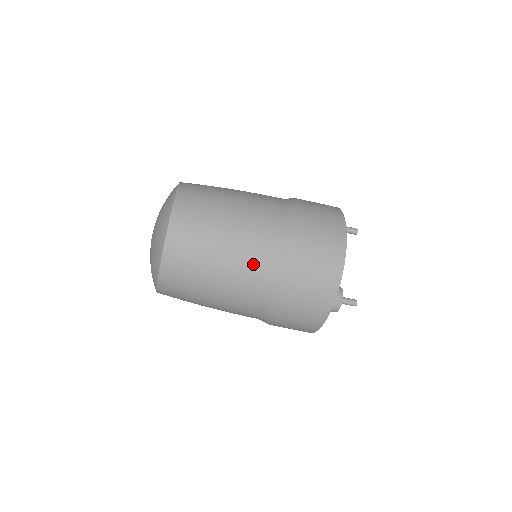
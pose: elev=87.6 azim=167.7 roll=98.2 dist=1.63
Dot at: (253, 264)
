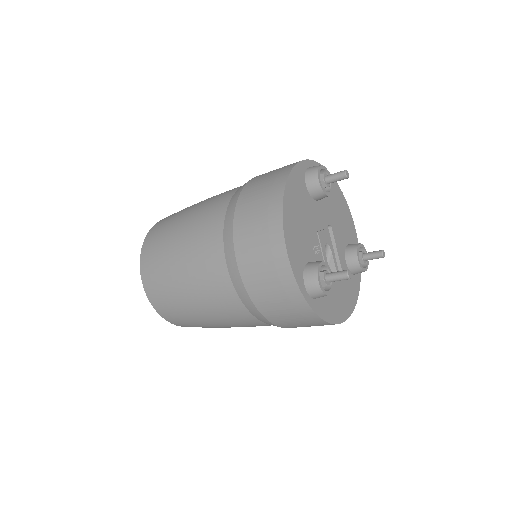
Dot at: (205, 279)
